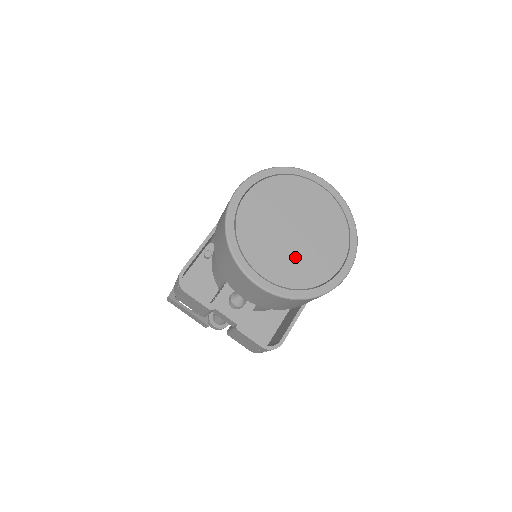
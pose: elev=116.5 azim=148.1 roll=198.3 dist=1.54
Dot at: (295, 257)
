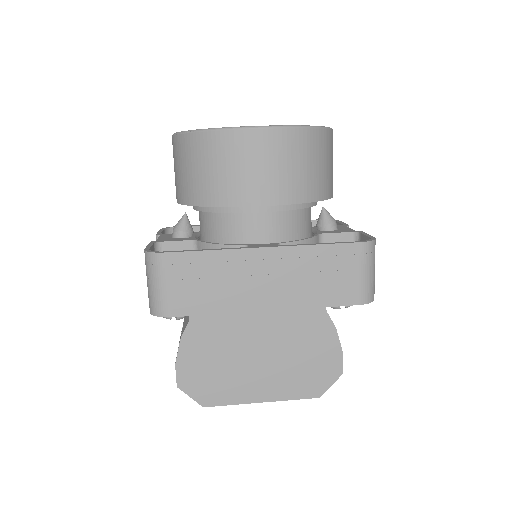
Dot at: occluded
